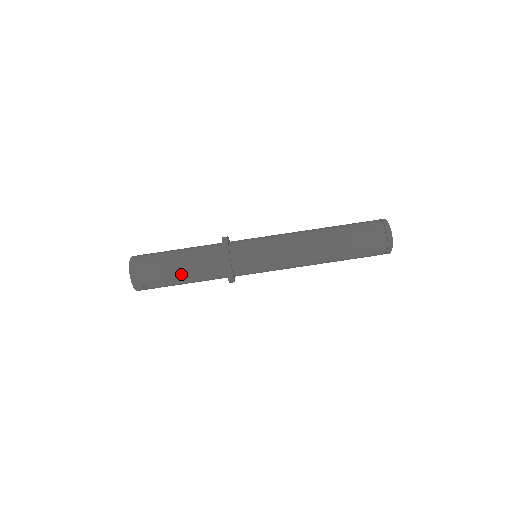
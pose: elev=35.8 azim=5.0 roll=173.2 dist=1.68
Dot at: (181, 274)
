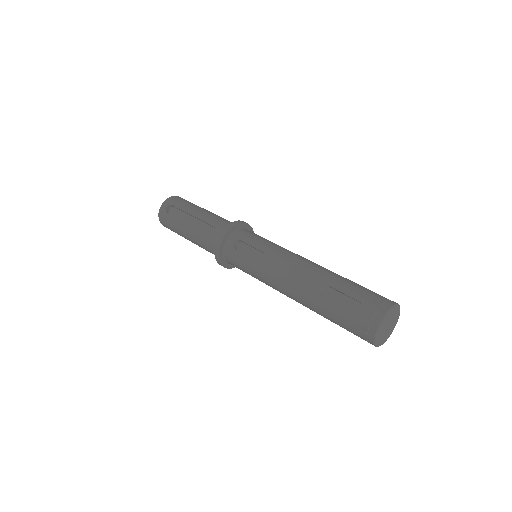
Dot at: (198, 214)
